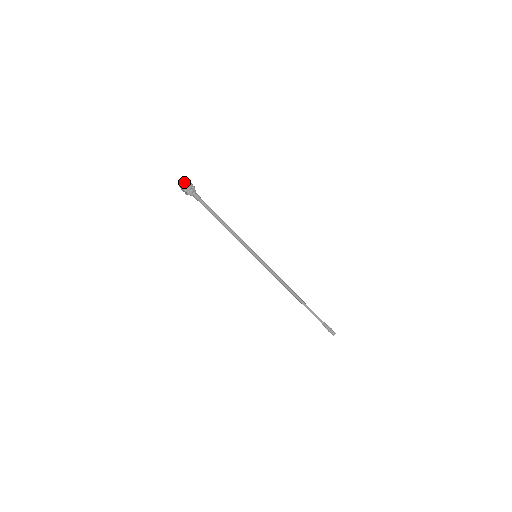
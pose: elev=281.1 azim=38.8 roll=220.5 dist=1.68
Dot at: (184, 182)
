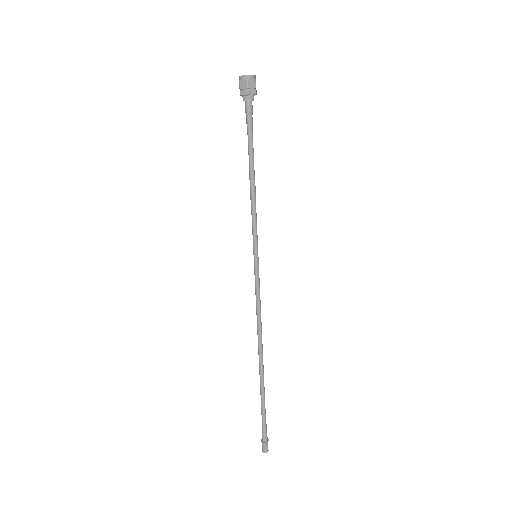
Dot at: occluded
